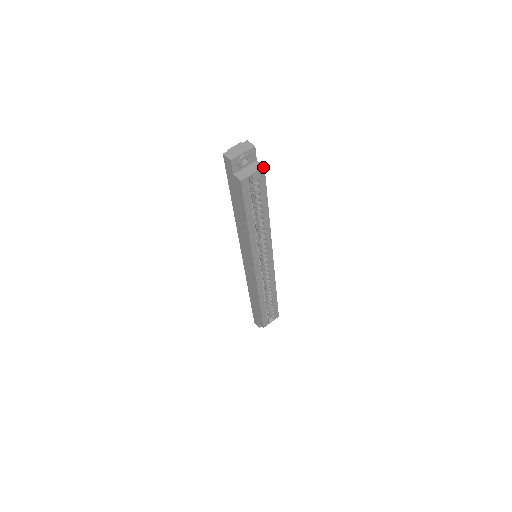
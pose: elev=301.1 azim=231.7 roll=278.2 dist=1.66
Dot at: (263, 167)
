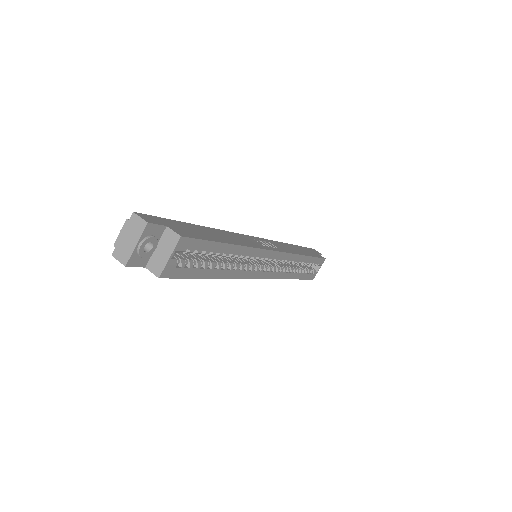
Dot at: (179, 238)
